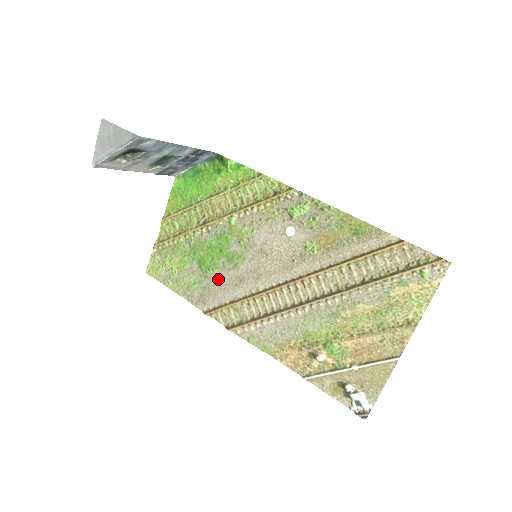
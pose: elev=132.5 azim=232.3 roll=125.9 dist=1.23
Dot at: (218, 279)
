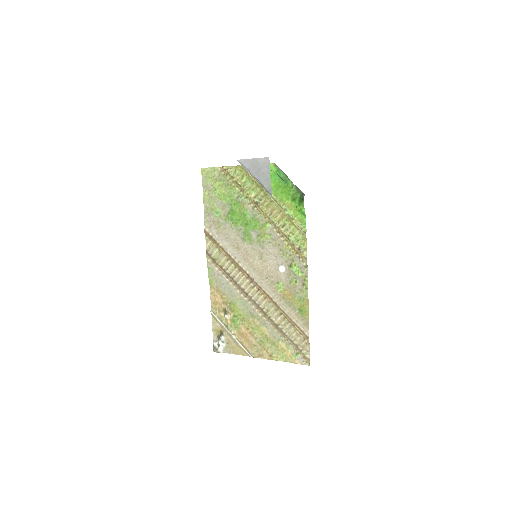
Dot at: (229, 230)
